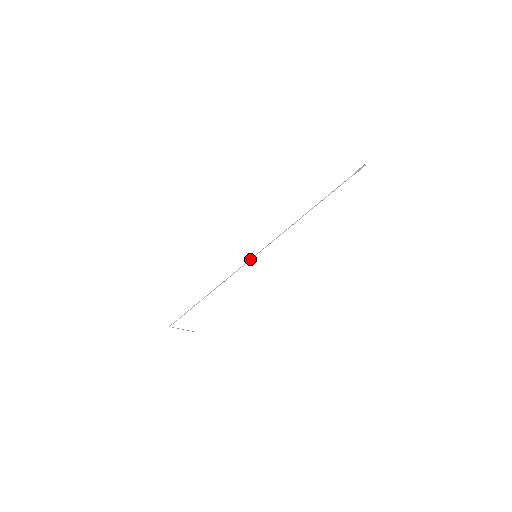
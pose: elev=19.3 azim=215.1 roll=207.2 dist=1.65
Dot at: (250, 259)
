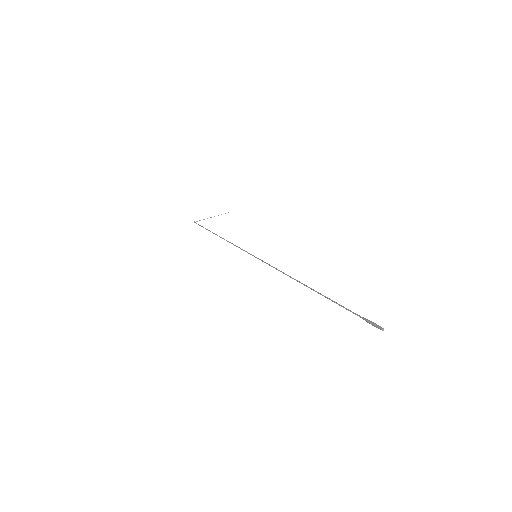
Dot at: (250, 254)
